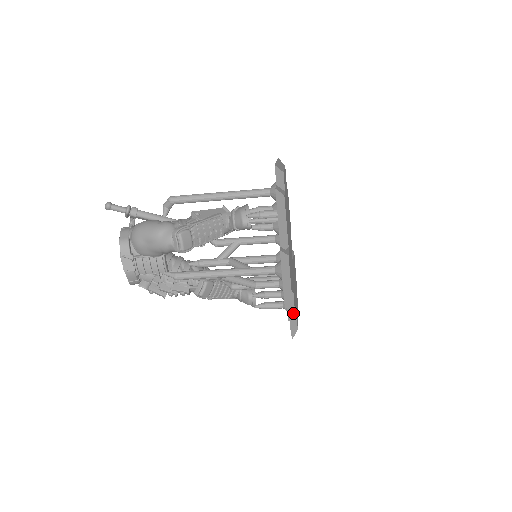
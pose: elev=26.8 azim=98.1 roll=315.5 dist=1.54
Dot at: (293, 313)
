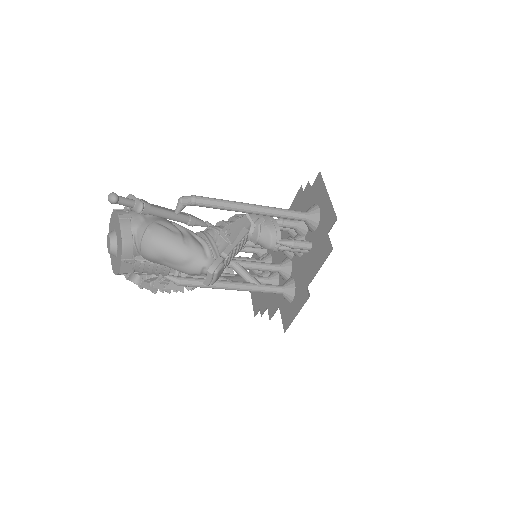
Dot at: occluded
